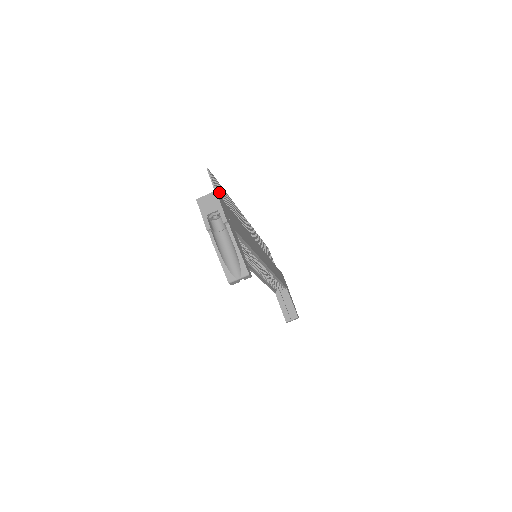
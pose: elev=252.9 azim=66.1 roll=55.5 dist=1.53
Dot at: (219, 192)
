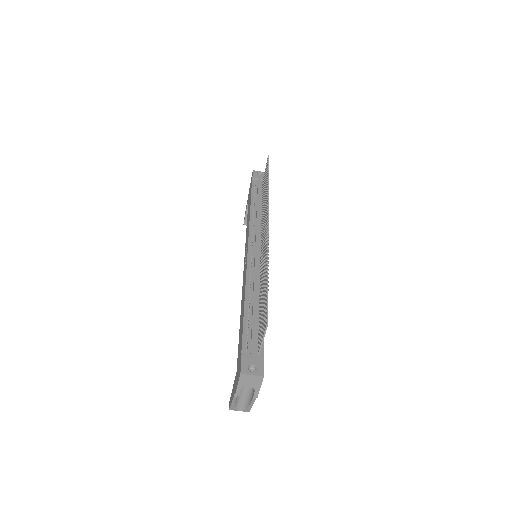
Dot at: occluded
